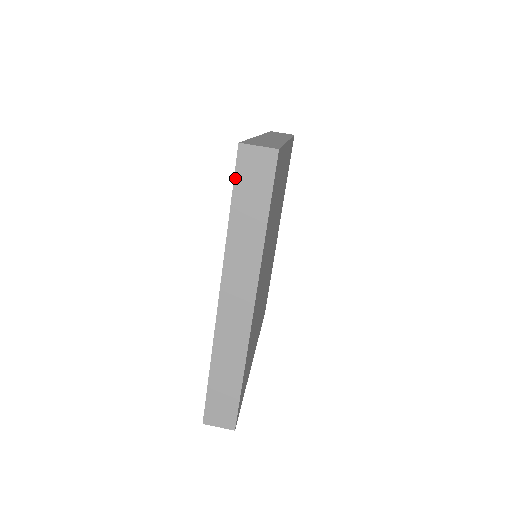
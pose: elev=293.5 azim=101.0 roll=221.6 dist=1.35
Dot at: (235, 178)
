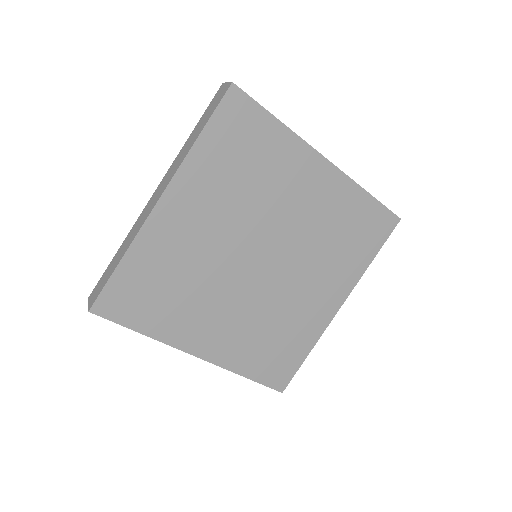
Dot at: (208, 106)
